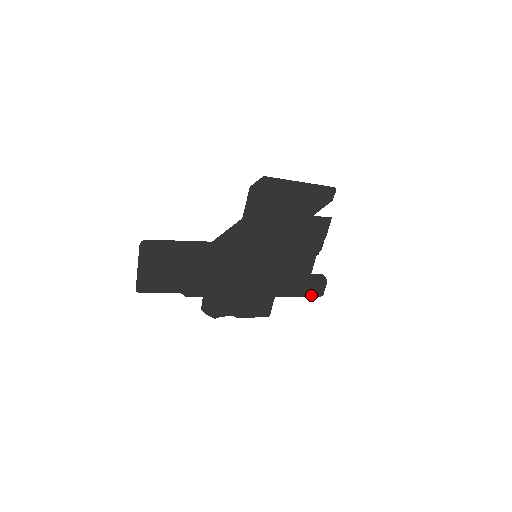
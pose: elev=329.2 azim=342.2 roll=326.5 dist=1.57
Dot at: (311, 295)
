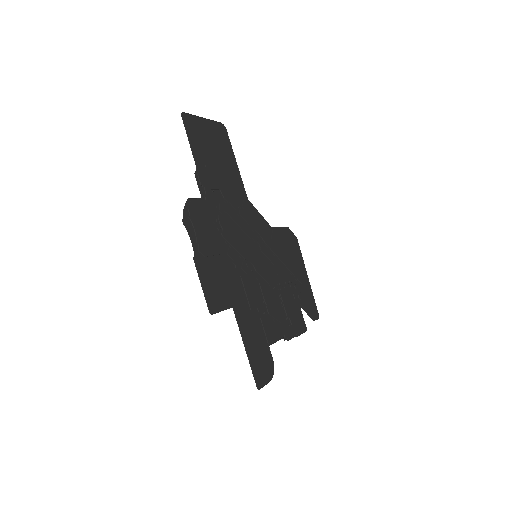
Dot at: (252, 368)
